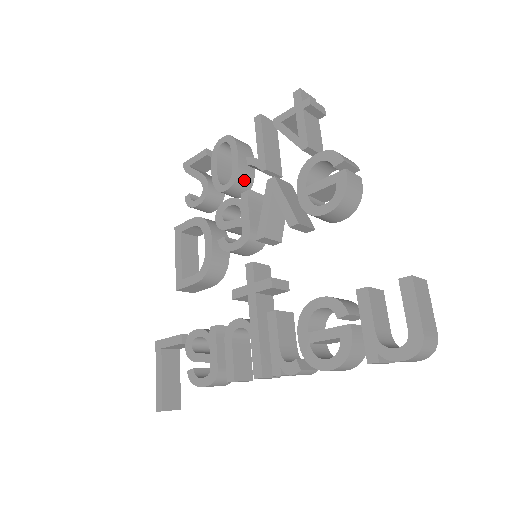
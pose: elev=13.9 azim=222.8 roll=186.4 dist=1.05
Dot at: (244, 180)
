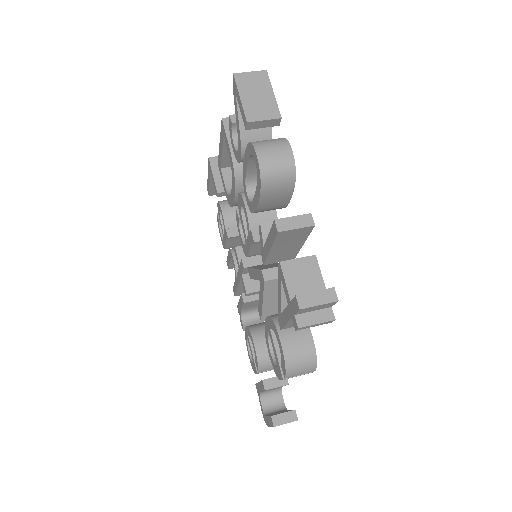
Dot at: (267, 210)
